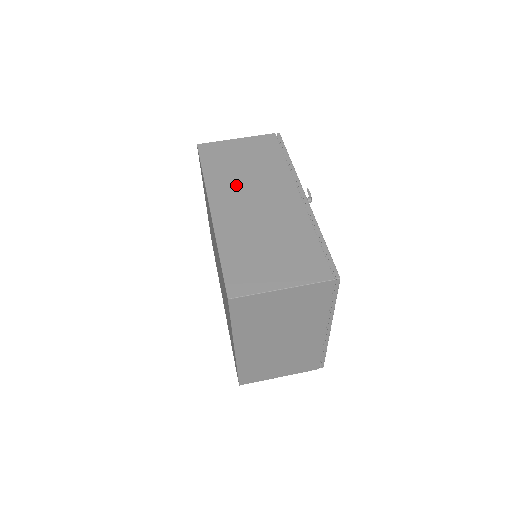
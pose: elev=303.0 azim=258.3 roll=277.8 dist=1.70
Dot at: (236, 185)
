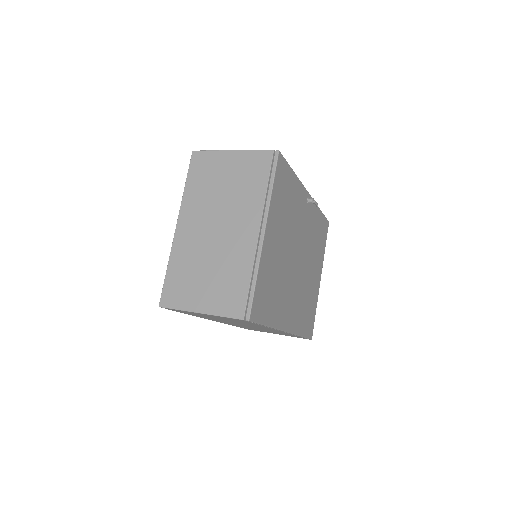
Dot at: occluded
